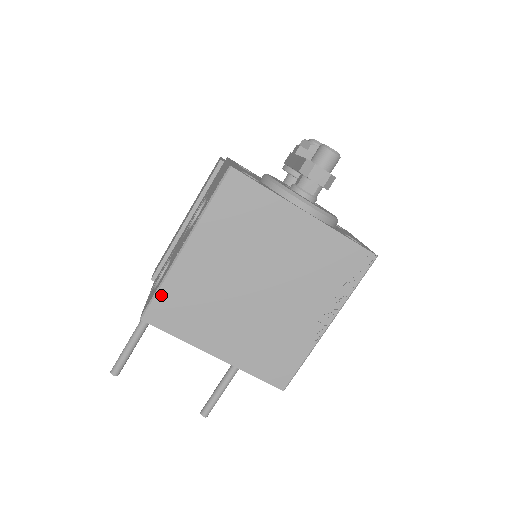
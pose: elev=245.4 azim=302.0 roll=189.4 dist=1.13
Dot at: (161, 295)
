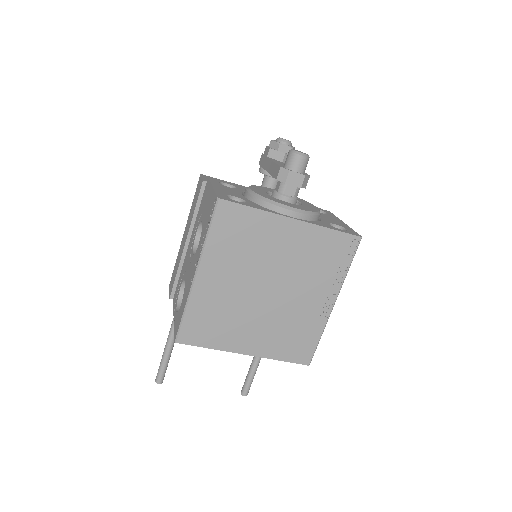
Dot at: (187, 318)
